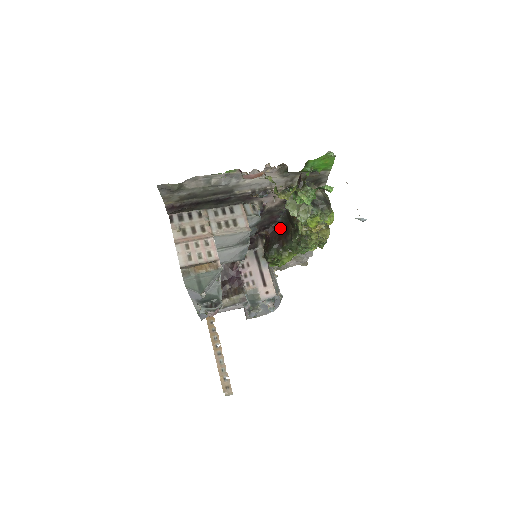
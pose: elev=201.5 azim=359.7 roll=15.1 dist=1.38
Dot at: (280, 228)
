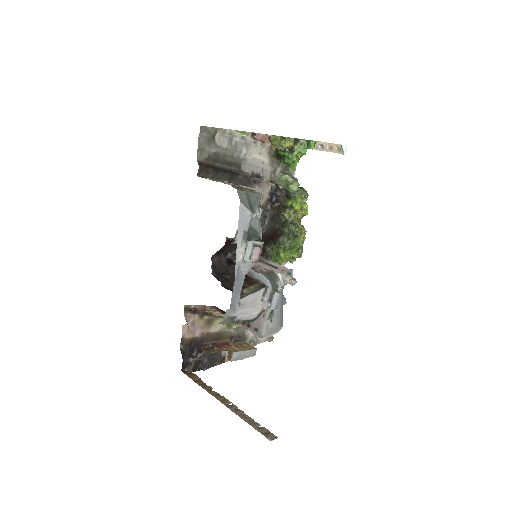
Dot at: (266, 235)
